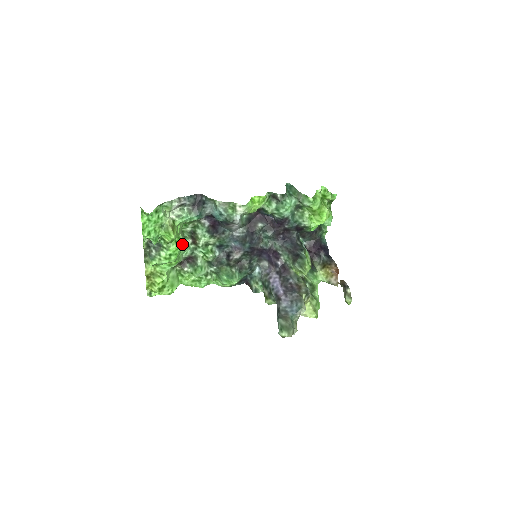
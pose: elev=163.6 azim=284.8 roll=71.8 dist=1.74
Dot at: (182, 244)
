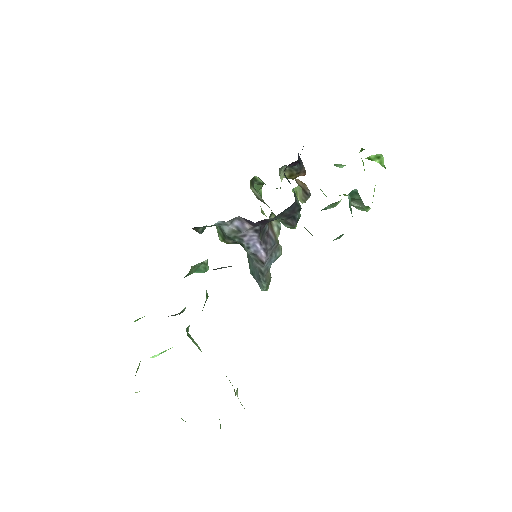
Dot at: occluded
